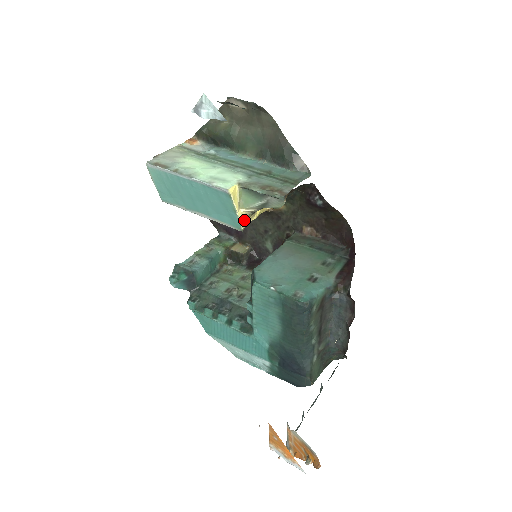
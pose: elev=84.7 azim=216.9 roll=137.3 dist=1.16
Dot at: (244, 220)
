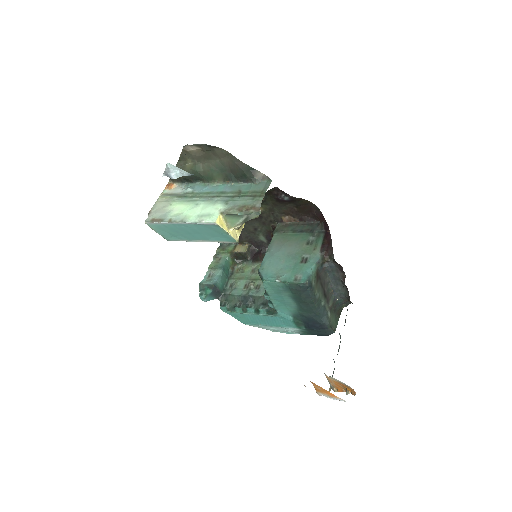
Dot at: (236, 234)
